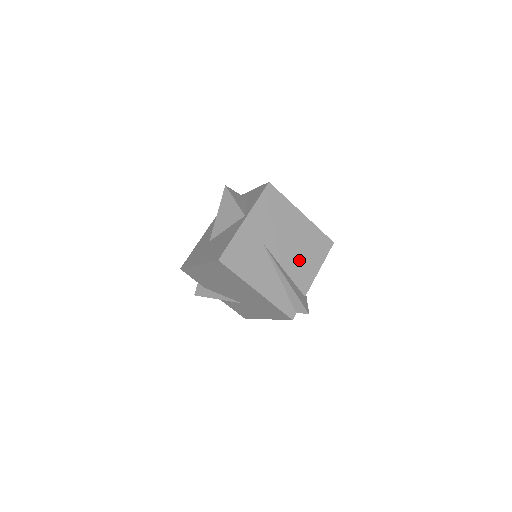
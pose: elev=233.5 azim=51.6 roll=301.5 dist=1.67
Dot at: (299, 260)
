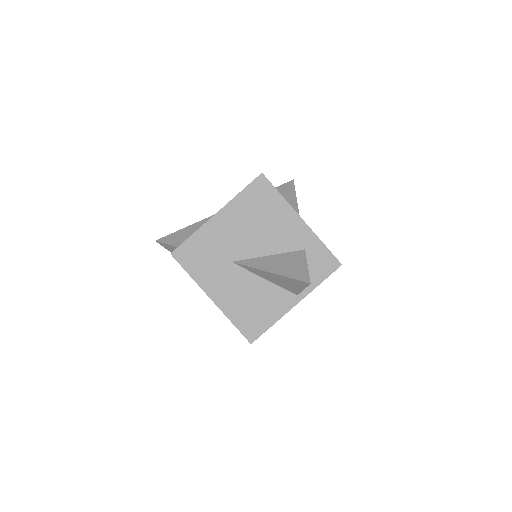
Dot at: occluded
